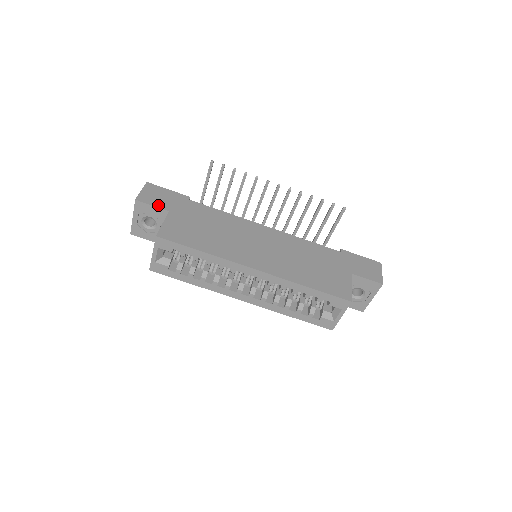
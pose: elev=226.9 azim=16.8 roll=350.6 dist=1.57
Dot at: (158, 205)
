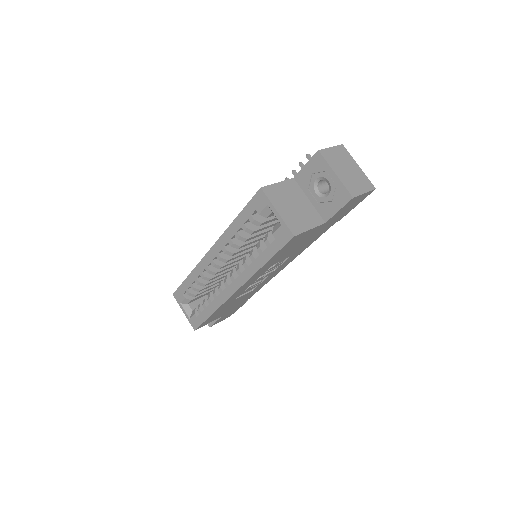
Dot at: occluded
